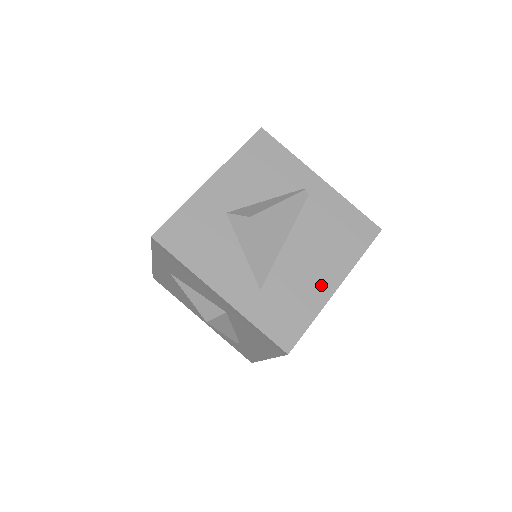
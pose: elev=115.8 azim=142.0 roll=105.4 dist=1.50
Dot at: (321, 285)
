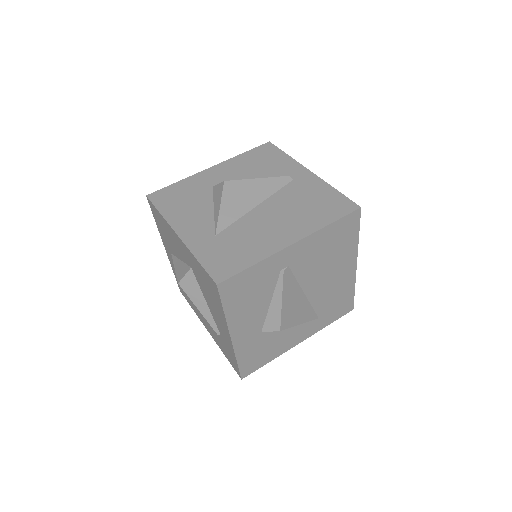
Dot at: (276, 239)
